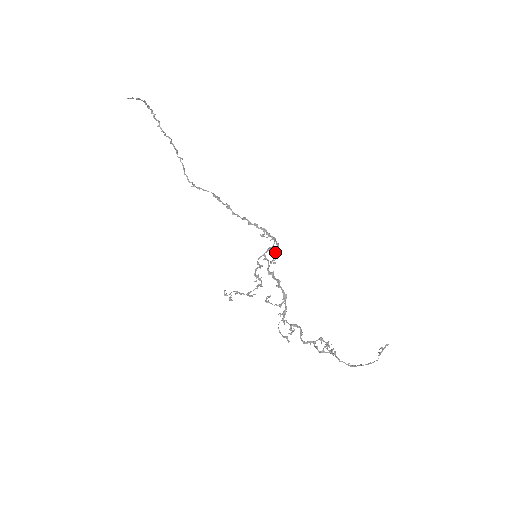
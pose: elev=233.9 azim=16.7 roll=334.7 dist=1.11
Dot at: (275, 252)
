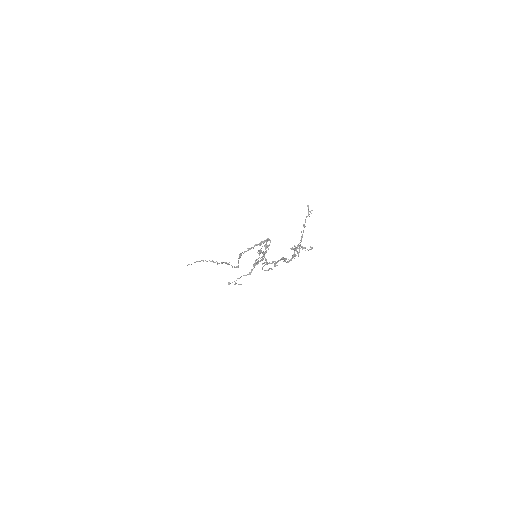
Dot at: (266, 244)
